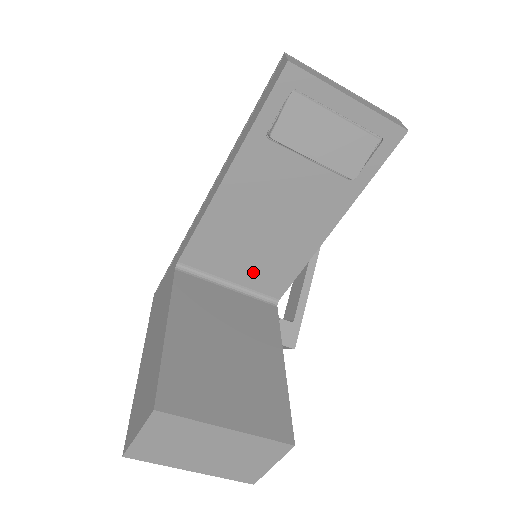
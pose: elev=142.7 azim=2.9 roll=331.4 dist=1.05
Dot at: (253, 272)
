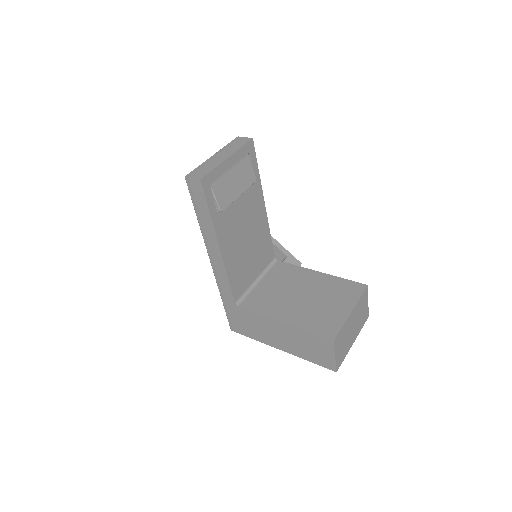
Dot at: (258, 263)
